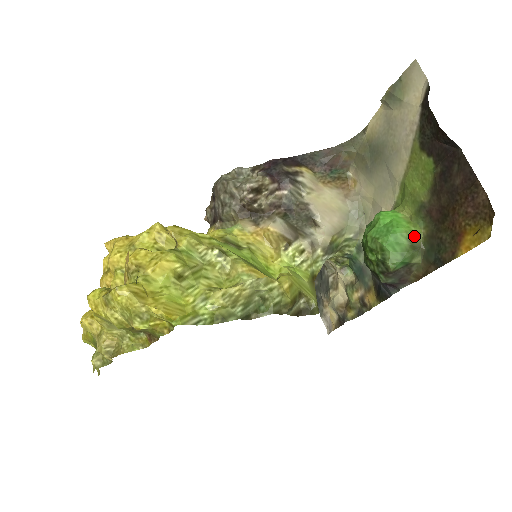
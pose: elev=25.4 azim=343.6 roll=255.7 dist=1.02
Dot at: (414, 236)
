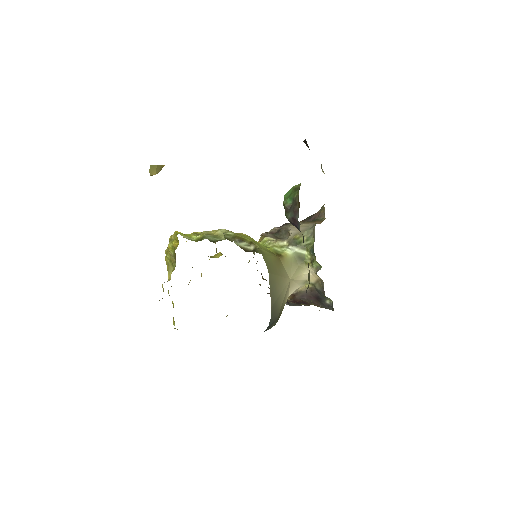
Dot at: (297, 186)
